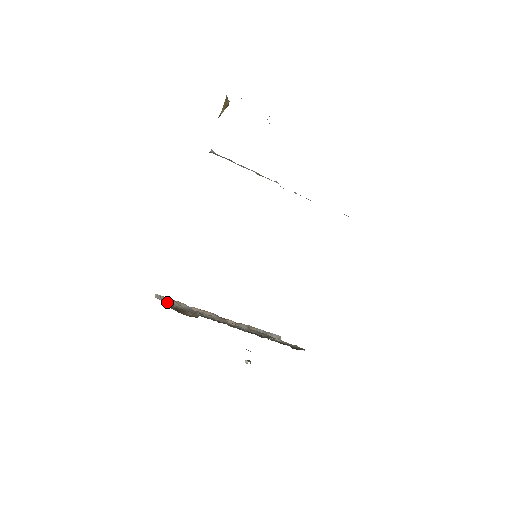
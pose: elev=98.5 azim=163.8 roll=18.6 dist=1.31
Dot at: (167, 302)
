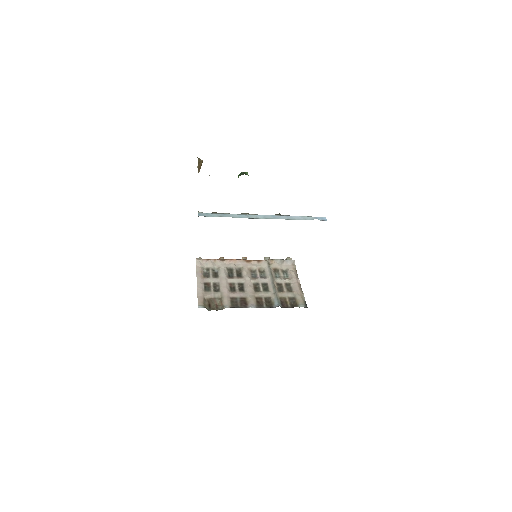
Dot at: (205, 267)
